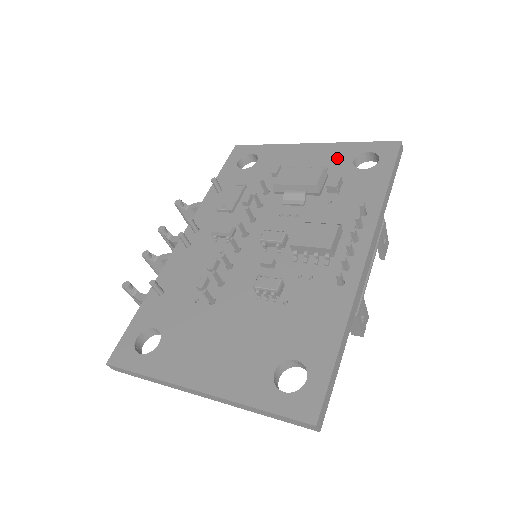
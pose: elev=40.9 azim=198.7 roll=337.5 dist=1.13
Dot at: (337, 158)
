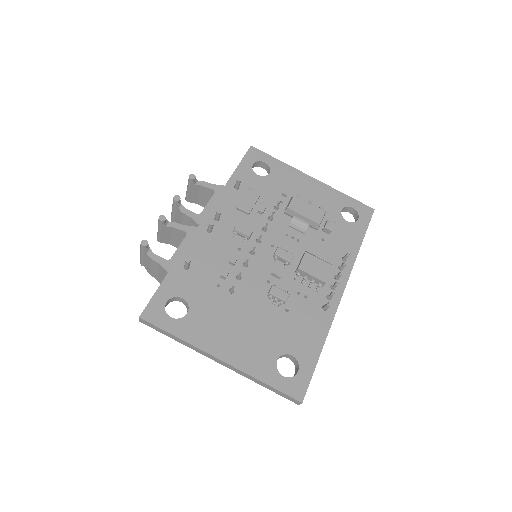
Dot at: (331, 202)
